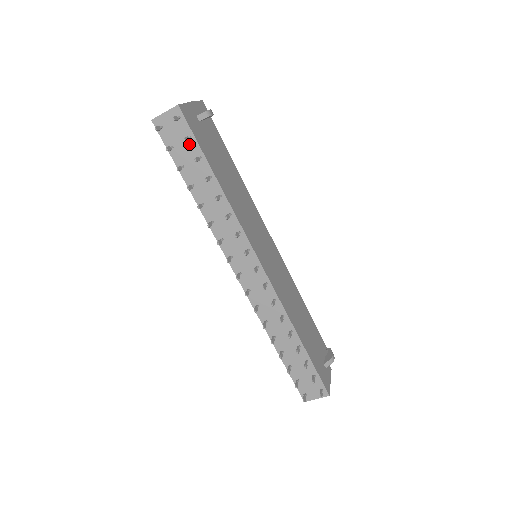
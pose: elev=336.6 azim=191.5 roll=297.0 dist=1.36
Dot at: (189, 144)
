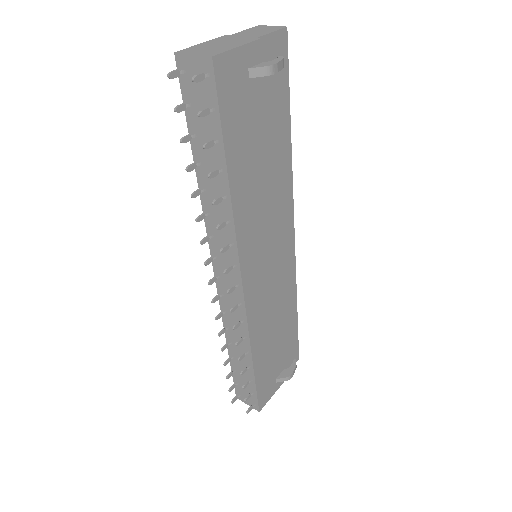
Dot at: (210, 115)
